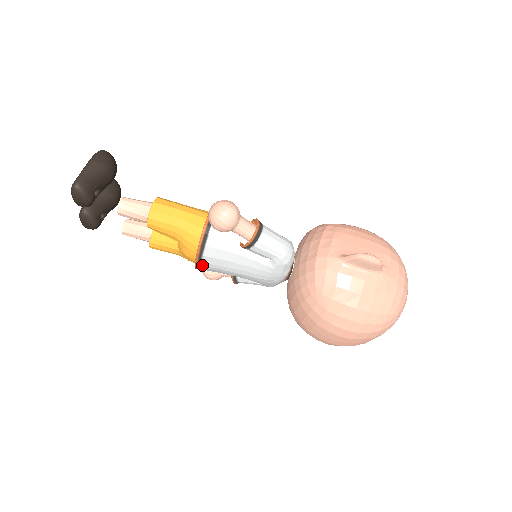
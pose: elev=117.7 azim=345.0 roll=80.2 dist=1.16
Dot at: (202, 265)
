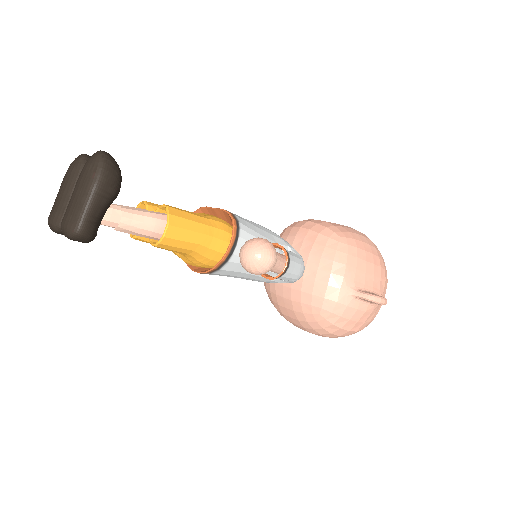
Dot at: occluded
